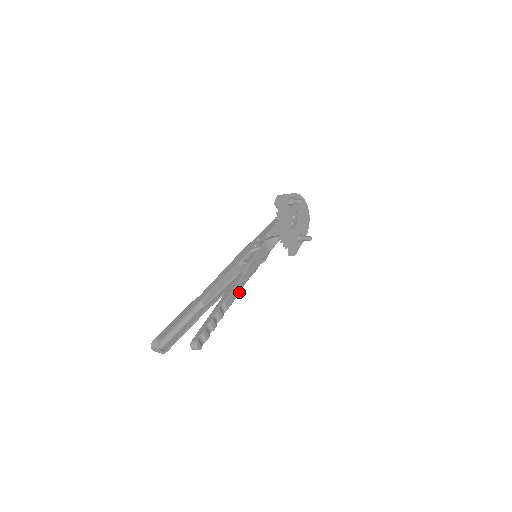
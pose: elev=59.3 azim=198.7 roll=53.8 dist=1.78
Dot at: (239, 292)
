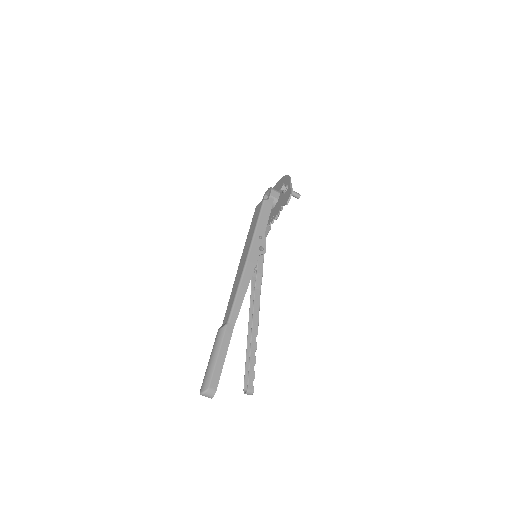
Dot at: occluded
